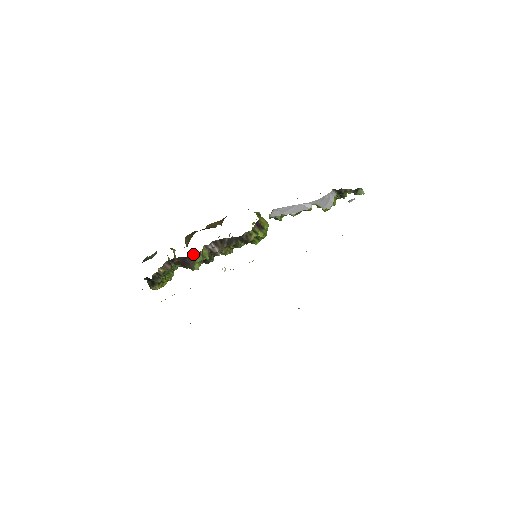
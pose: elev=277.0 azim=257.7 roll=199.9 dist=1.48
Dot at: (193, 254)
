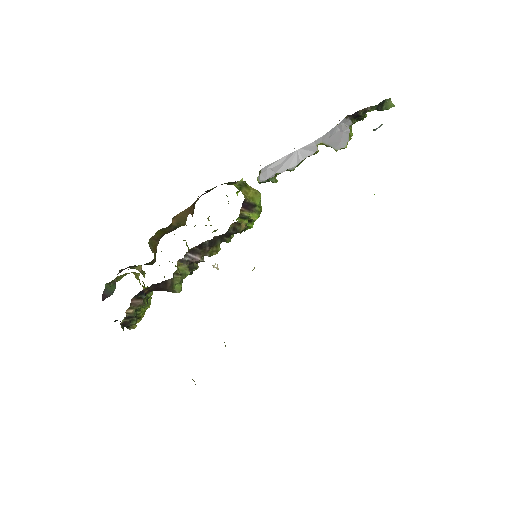
Dot at: occluded
